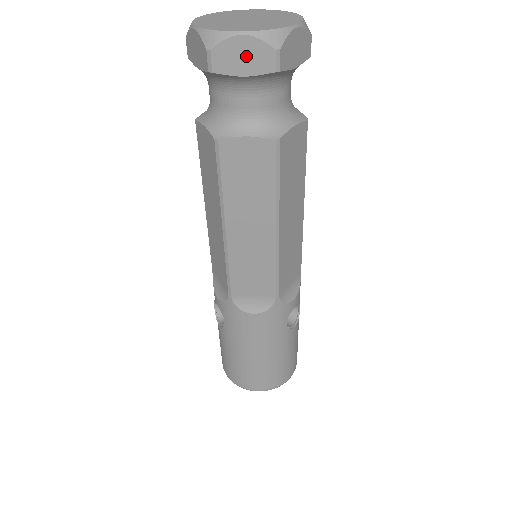
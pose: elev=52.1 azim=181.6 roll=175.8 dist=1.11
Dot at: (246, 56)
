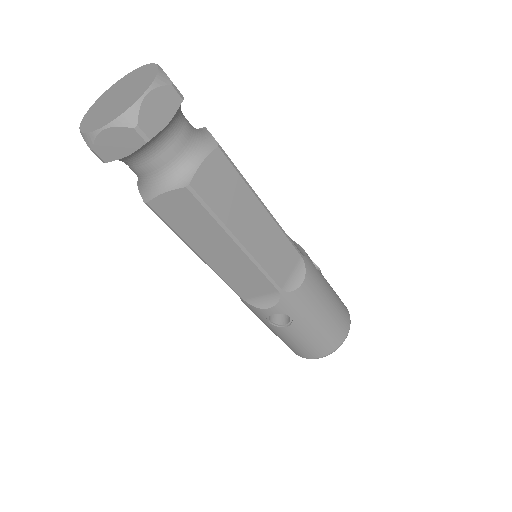
Dot at: (160, 107)
